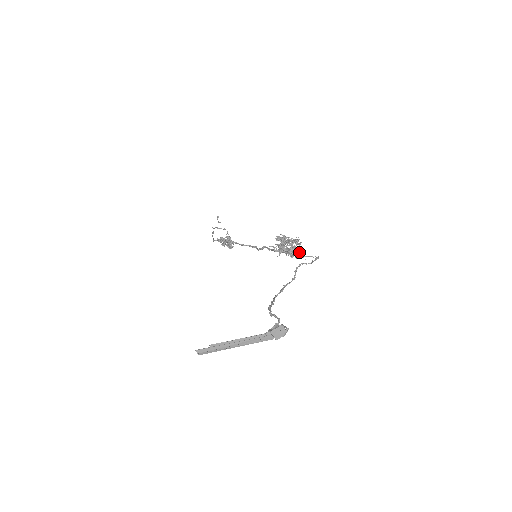
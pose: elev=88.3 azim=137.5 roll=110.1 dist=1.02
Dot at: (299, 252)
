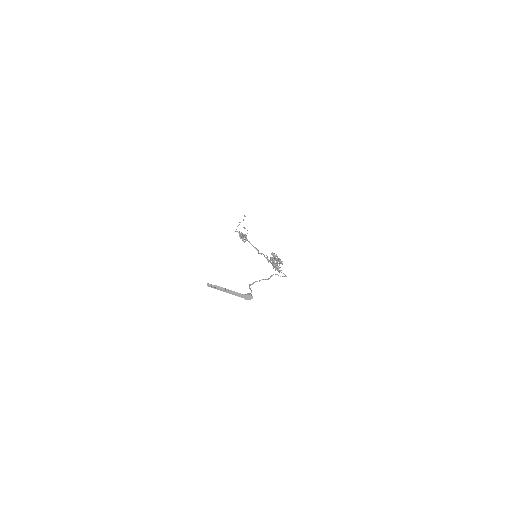
Dot at: occluded
